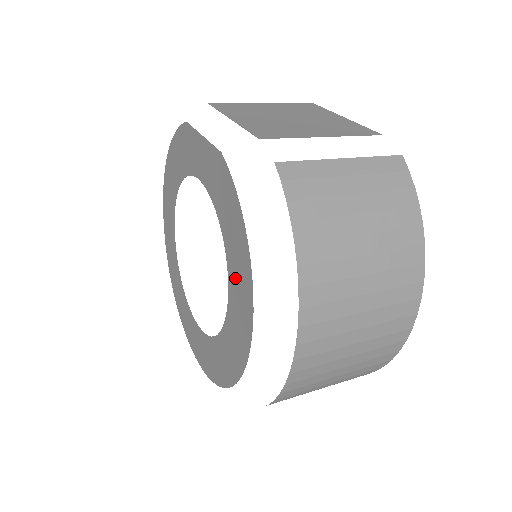
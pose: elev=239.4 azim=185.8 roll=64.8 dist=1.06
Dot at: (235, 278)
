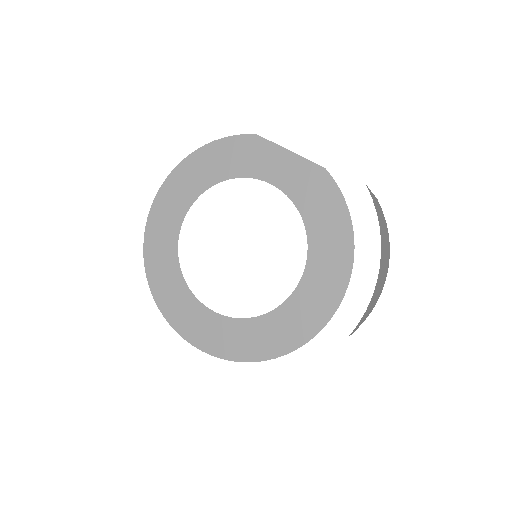
Dot at: (321, 262)
